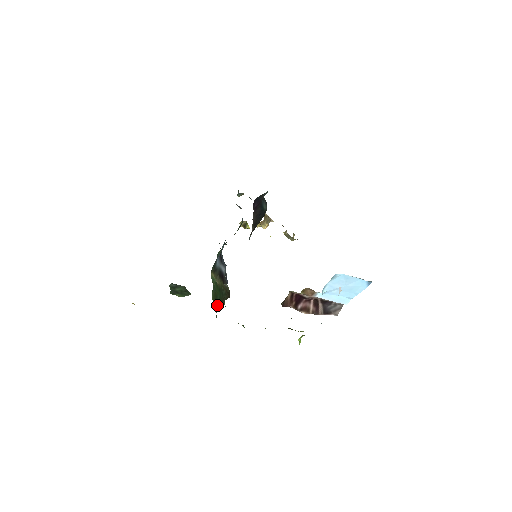
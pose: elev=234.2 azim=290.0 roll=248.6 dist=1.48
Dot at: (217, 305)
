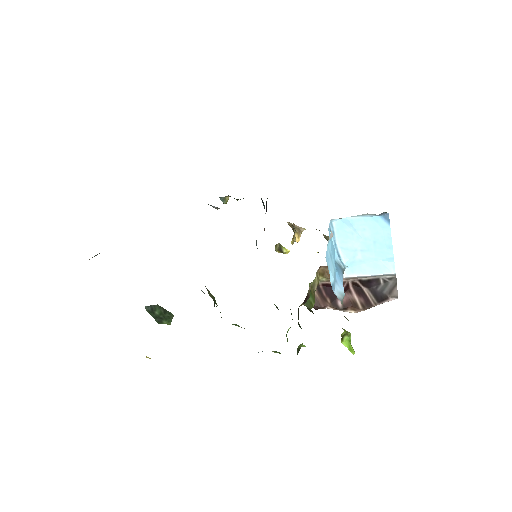
Dot at: occluded
